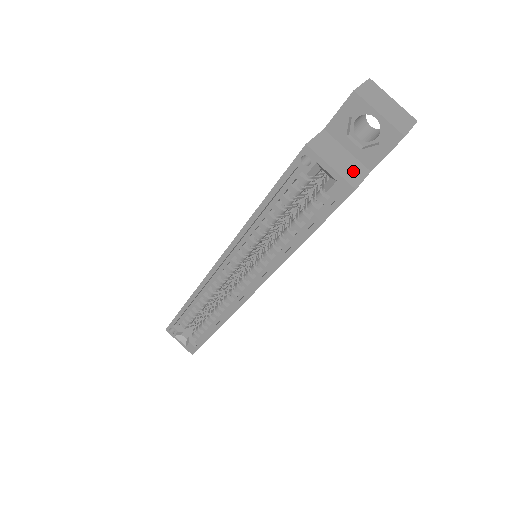
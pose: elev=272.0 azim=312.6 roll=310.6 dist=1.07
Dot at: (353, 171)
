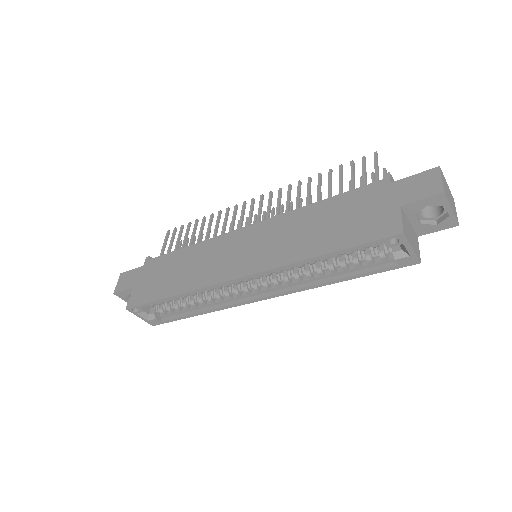
Dot at: (416, 244)
